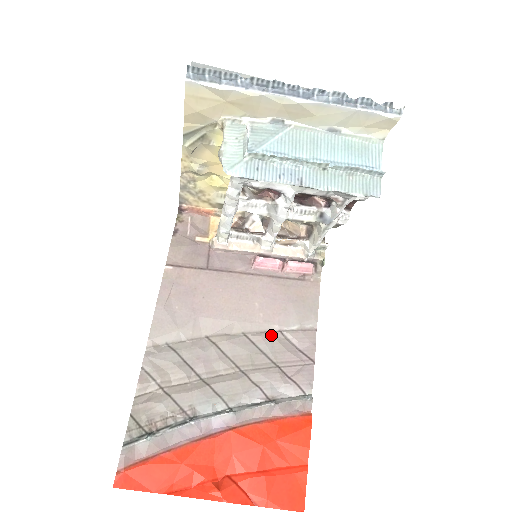
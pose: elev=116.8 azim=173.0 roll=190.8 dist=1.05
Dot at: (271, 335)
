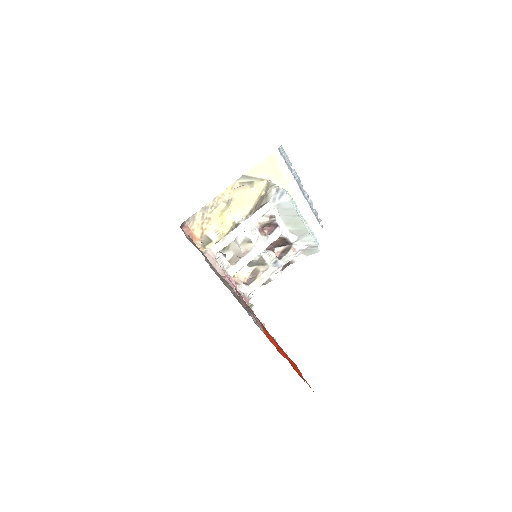
Dot at: occluded
